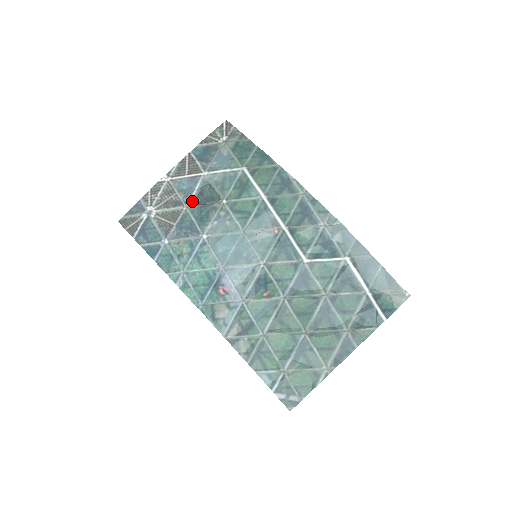
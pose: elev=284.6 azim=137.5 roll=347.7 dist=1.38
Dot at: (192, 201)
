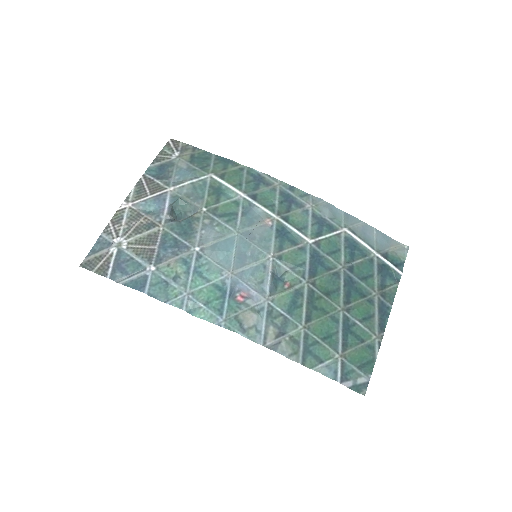
Dot at: (167, 219)
